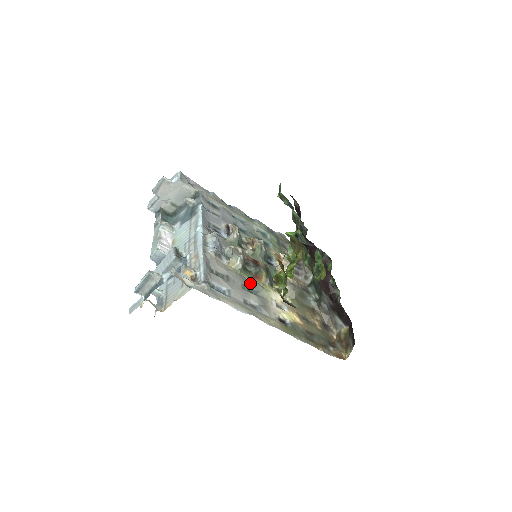
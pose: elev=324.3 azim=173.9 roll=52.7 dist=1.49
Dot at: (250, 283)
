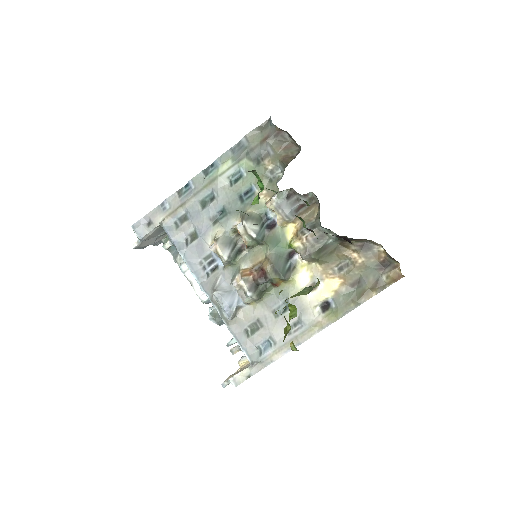
Dot at: (276, 296)
